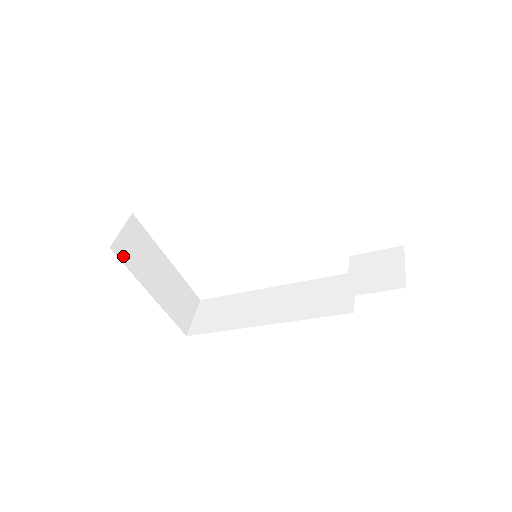
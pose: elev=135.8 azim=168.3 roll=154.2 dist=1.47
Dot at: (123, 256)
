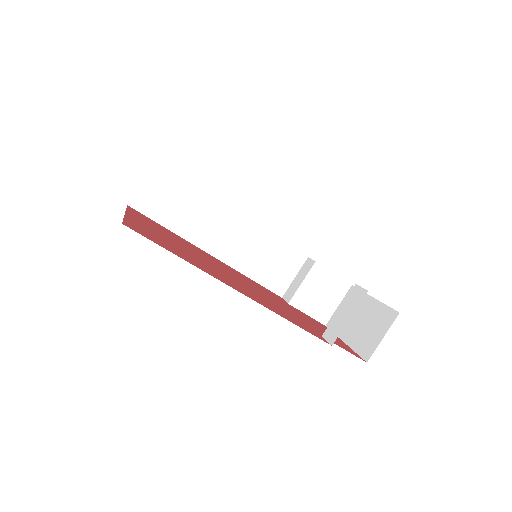
Dot at: occluded
